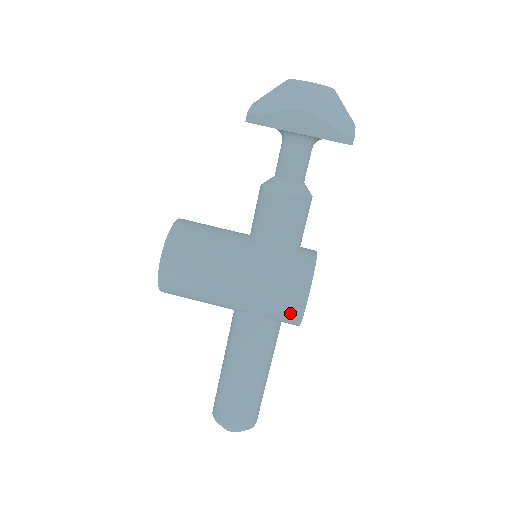
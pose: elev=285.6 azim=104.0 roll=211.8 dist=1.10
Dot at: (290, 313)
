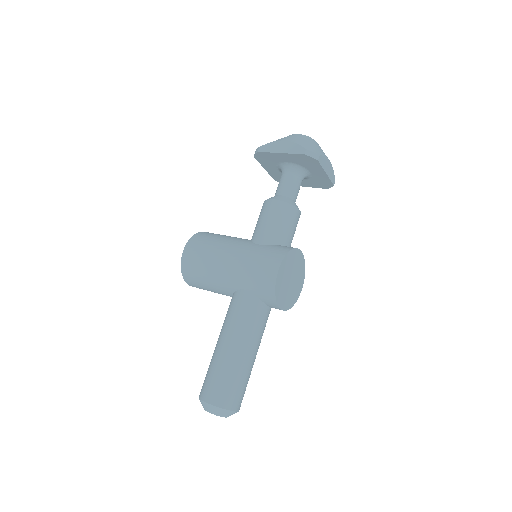
Dot at: (266, 282)
